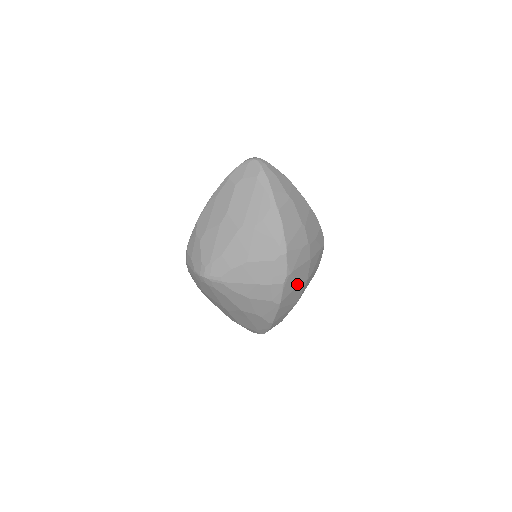
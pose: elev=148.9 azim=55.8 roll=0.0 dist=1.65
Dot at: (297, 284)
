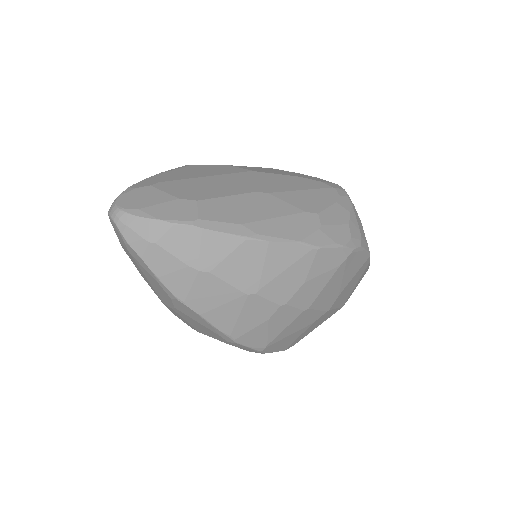
Dot at: (303, 329)
